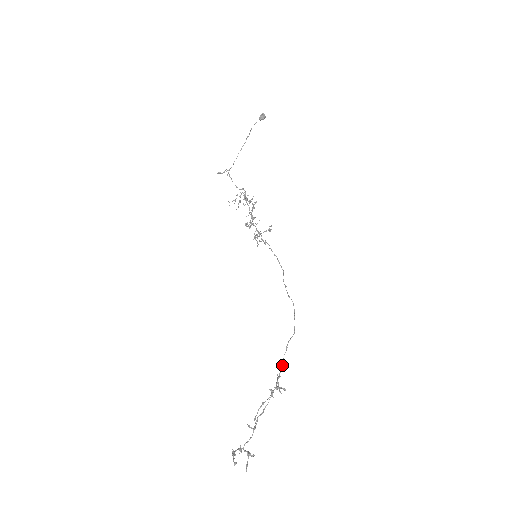
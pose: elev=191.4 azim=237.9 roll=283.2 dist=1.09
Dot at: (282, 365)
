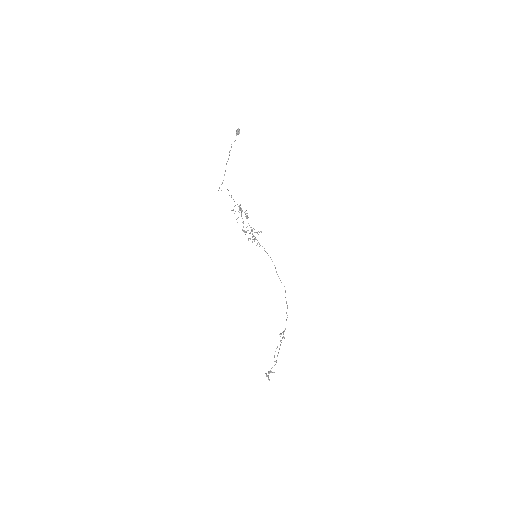
Dot at: occluded
